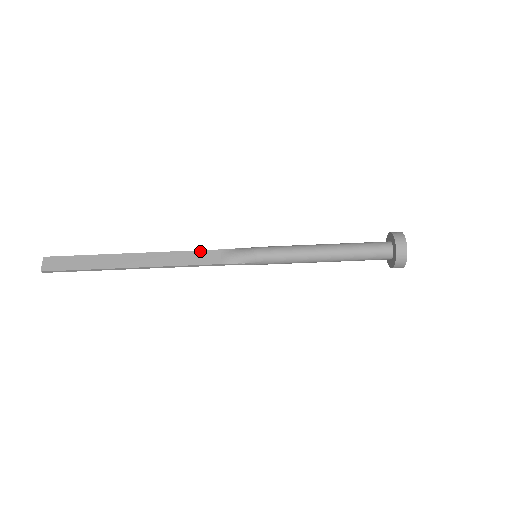
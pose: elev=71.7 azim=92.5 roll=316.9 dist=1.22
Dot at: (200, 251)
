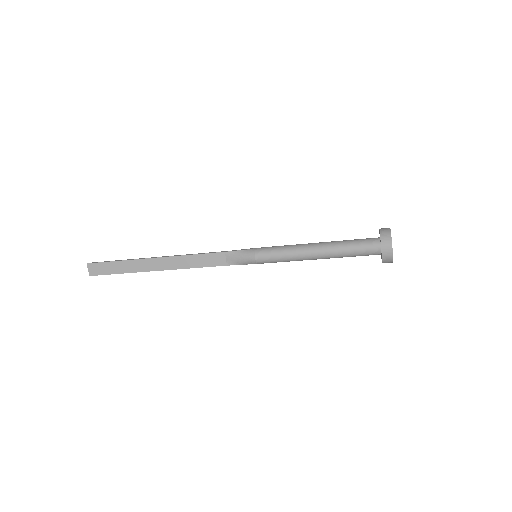
Dot at: (207, 254)
